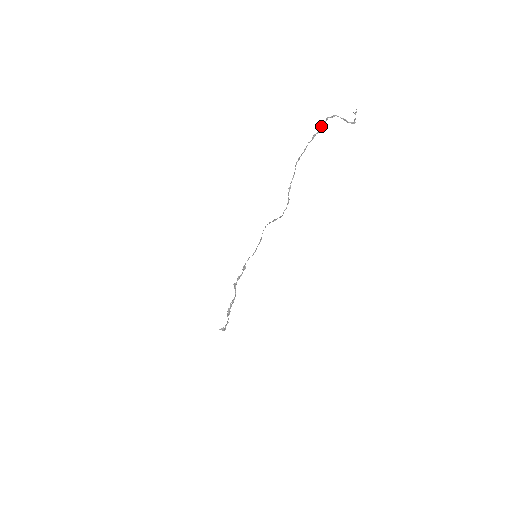
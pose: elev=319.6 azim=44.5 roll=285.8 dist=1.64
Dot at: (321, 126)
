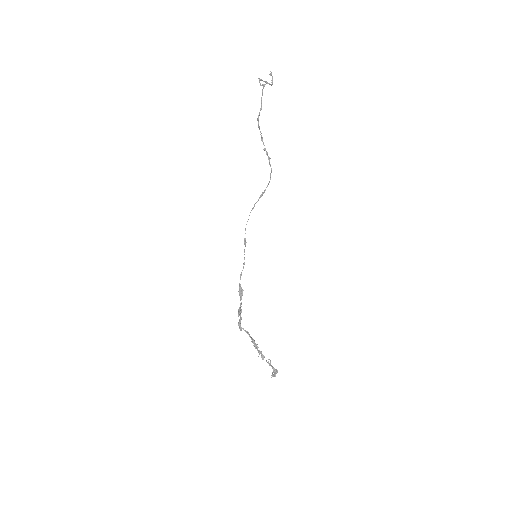
Dot at: (260, 84)
